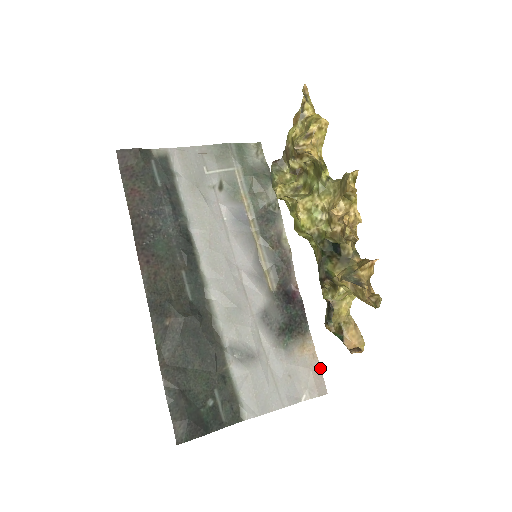
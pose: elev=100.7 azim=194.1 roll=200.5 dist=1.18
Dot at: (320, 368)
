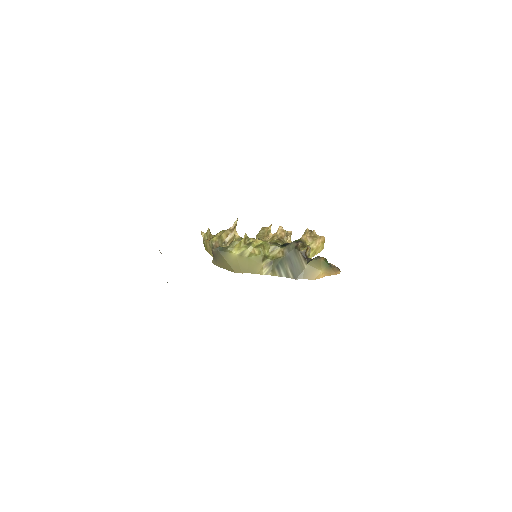
Dot at: occluded
